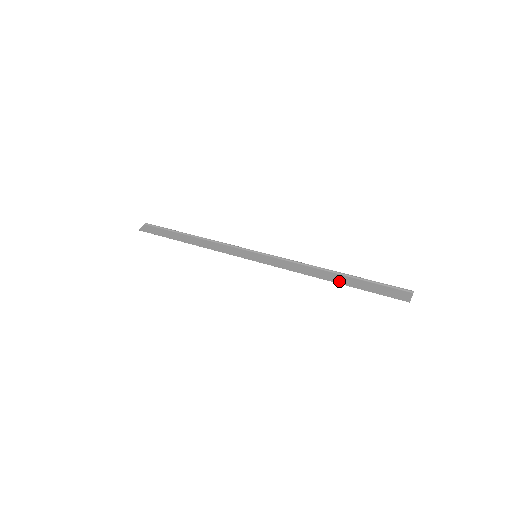
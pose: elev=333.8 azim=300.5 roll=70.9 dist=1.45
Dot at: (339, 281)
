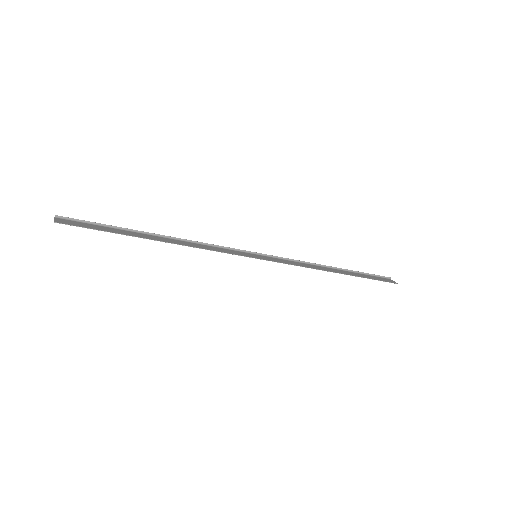
Dot at: (345, 273)
